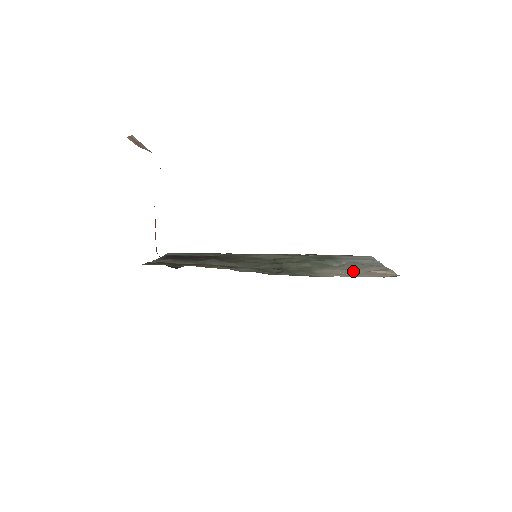
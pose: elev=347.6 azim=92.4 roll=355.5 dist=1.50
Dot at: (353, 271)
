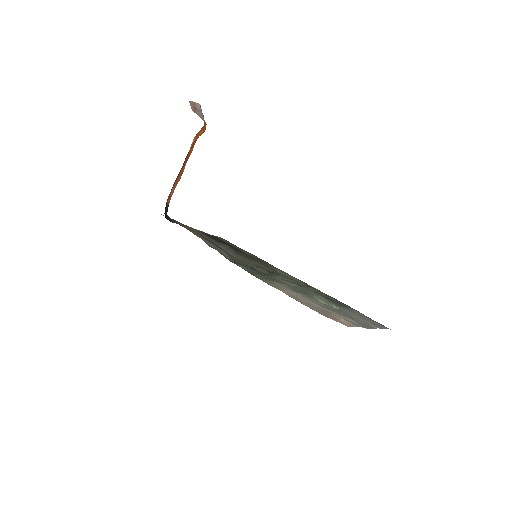
Dot at: (313, 303)
